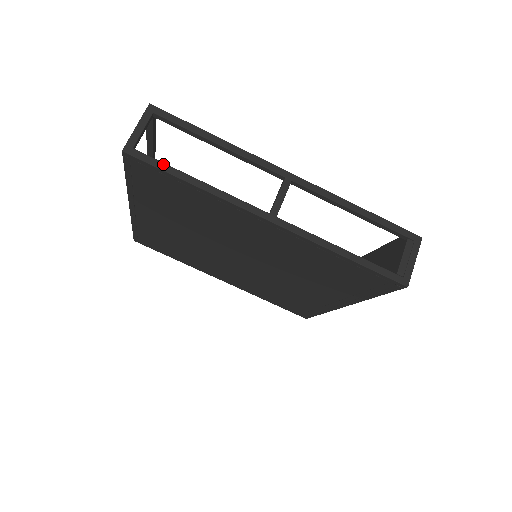
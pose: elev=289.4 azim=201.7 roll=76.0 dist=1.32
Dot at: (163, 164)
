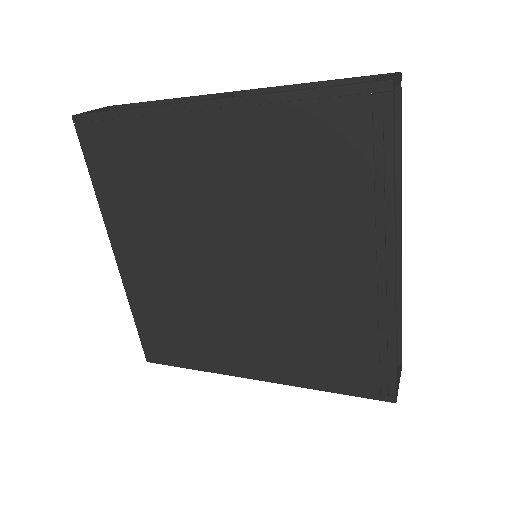
Dot at: (106, 111)
